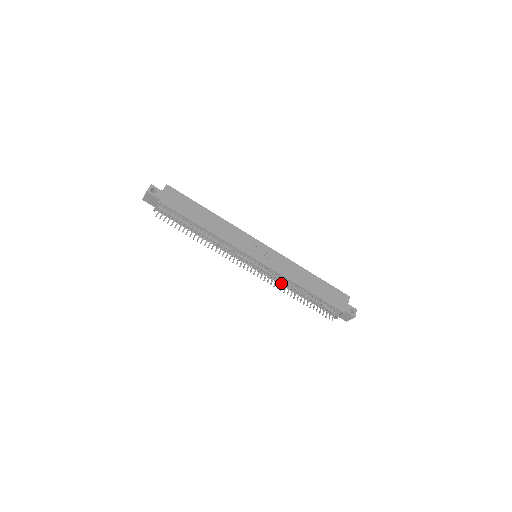
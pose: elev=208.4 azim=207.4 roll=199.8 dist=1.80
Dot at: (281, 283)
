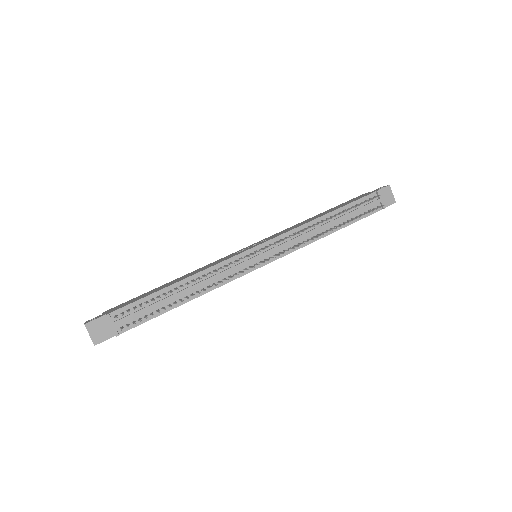
Dot at: occluded
